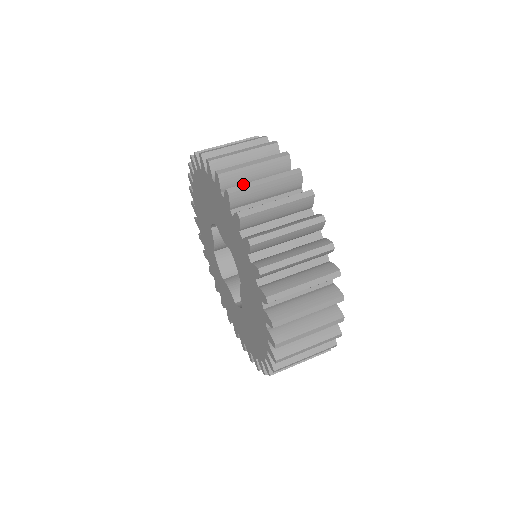
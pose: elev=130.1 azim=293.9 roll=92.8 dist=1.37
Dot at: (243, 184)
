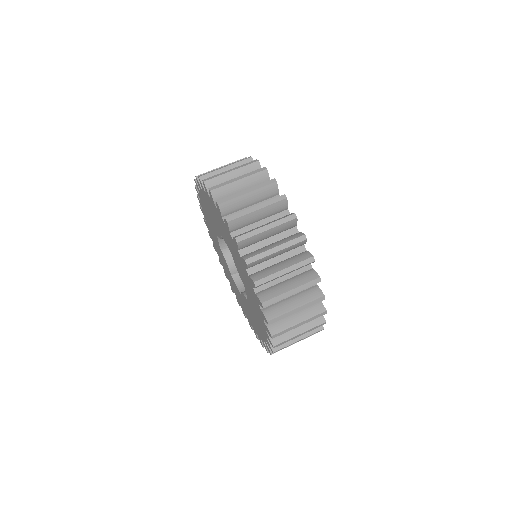
Dot at: (210, 172)
